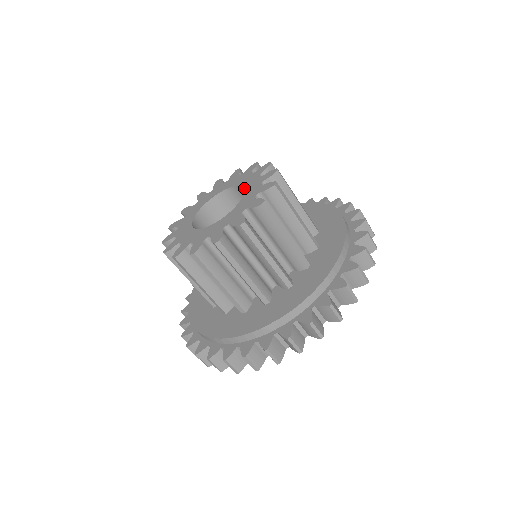
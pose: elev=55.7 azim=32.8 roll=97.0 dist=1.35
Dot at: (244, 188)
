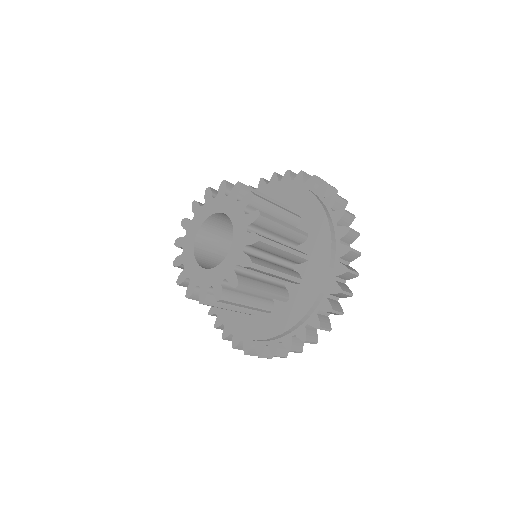
Dot at: occluded
